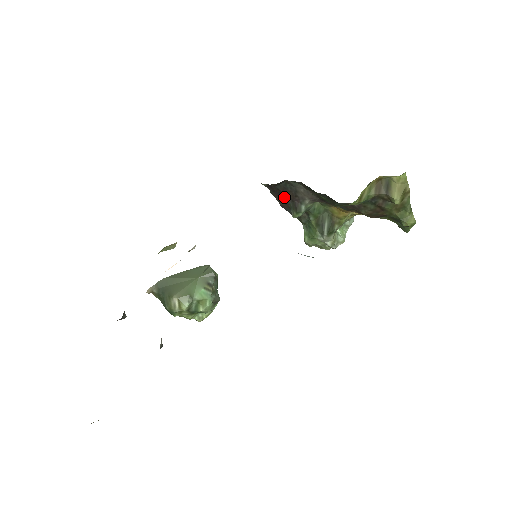
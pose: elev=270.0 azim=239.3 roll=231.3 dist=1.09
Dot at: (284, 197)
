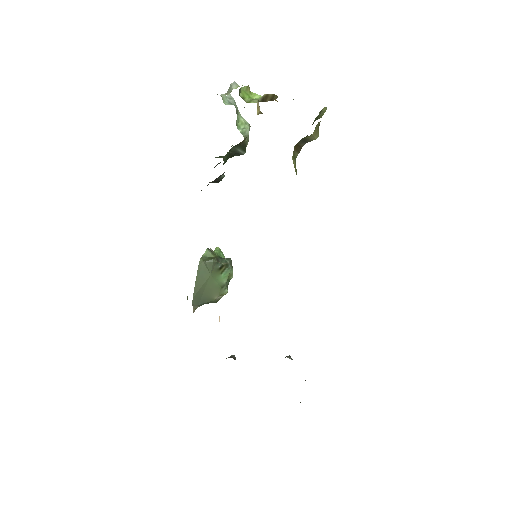
Dot at: occluded
